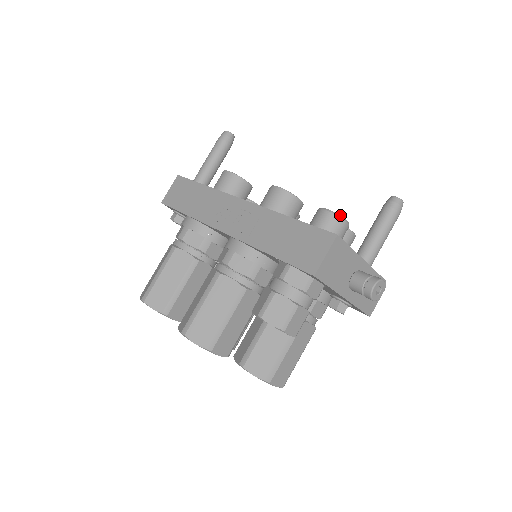
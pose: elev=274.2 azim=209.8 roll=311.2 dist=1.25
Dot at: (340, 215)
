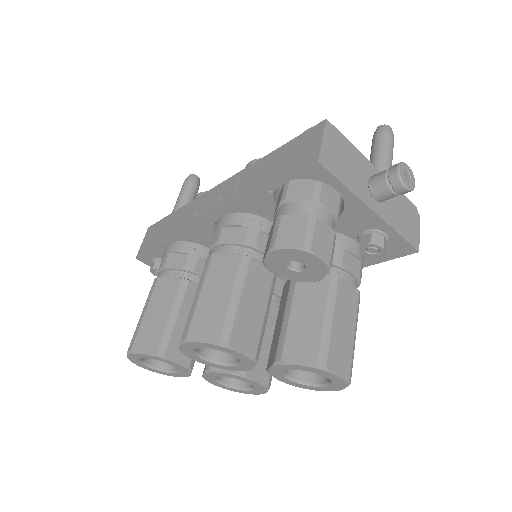
Dot at: occluded
